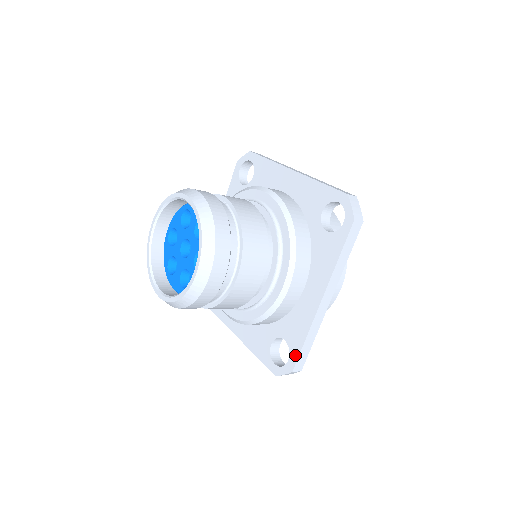
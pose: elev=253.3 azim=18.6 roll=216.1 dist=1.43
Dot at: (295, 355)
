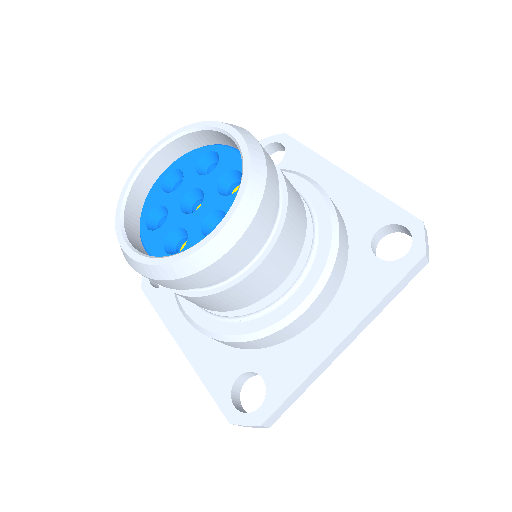
Dot at: (274, 403)
